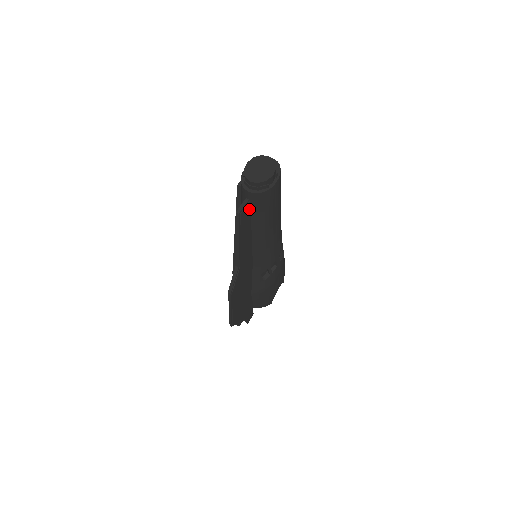
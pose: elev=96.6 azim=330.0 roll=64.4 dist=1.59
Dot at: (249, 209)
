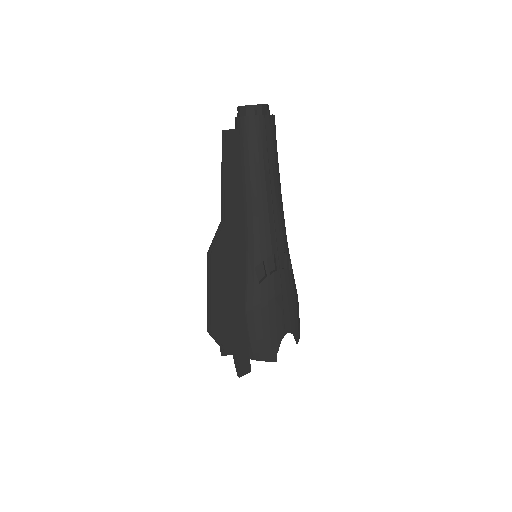
Dot at: (238, 142)
